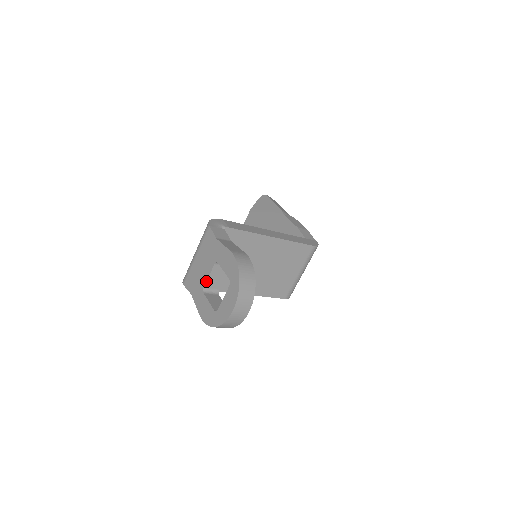
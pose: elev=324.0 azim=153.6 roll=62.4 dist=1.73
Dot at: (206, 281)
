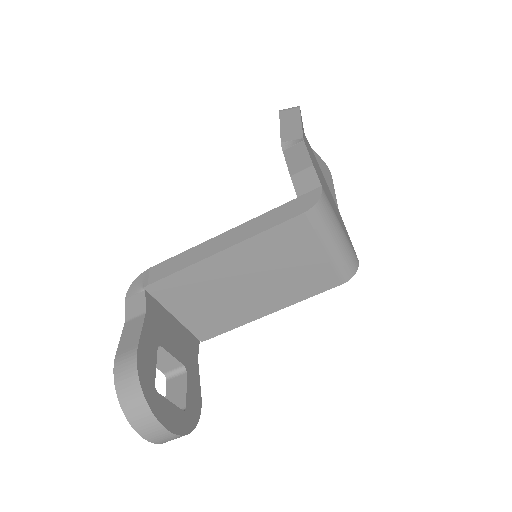
Dot at: (157, 368)
